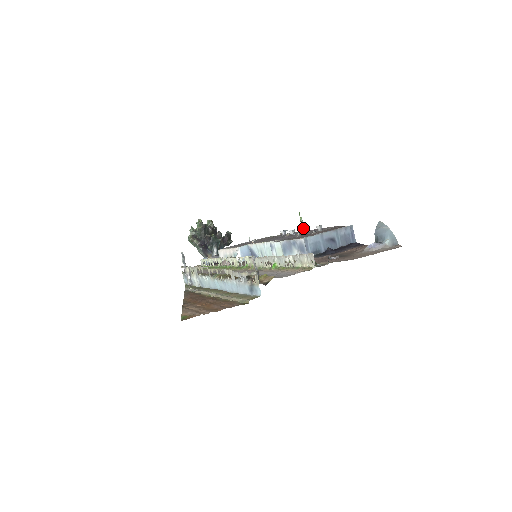
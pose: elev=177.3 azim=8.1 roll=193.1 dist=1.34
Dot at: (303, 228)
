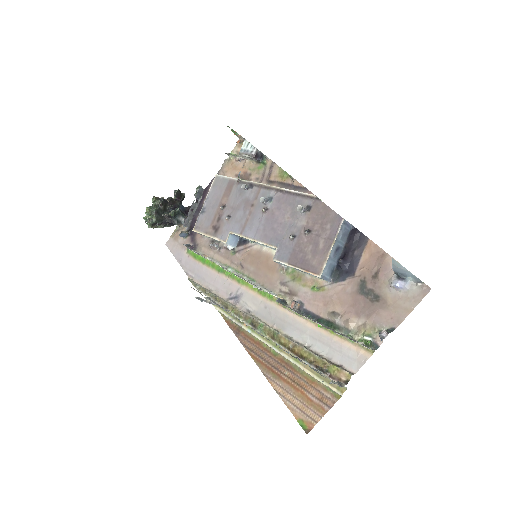
Dot at: occluded
